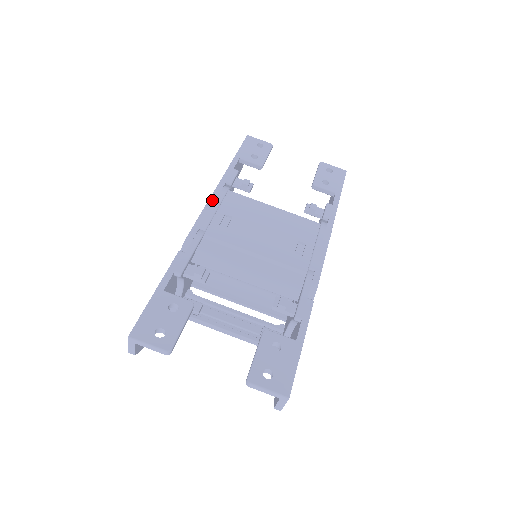
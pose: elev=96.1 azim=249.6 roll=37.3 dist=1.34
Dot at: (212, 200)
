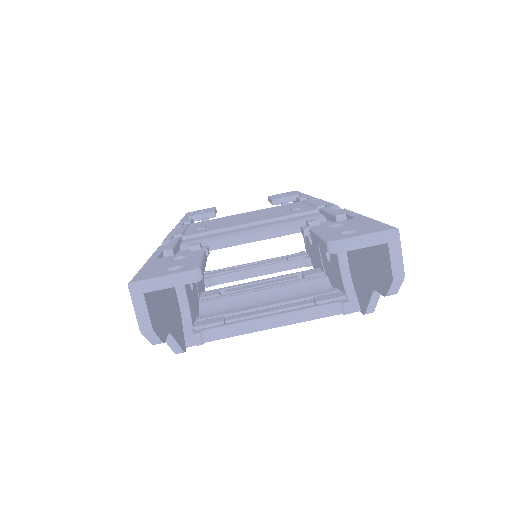
Dot at: (176, 228)
